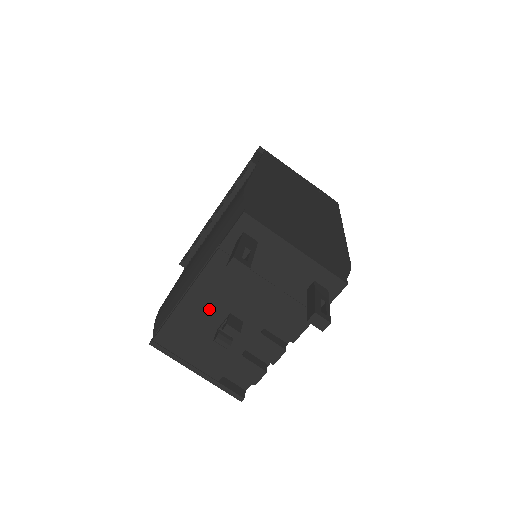
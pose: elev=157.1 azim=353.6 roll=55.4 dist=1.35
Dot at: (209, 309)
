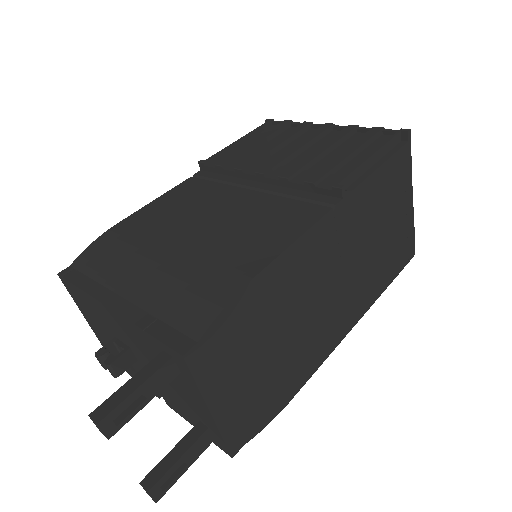
Dot at: (115, 327)
